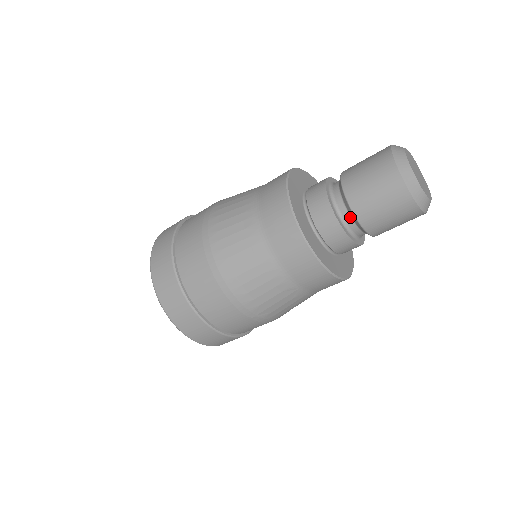
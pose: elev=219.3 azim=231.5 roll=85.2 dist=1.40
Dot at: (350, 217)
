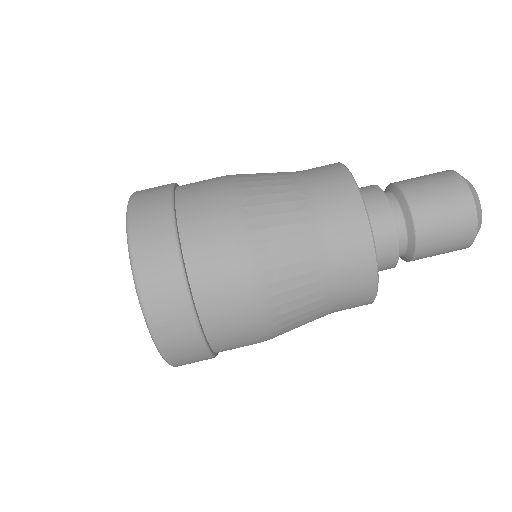
Dot at: (389, 193)
